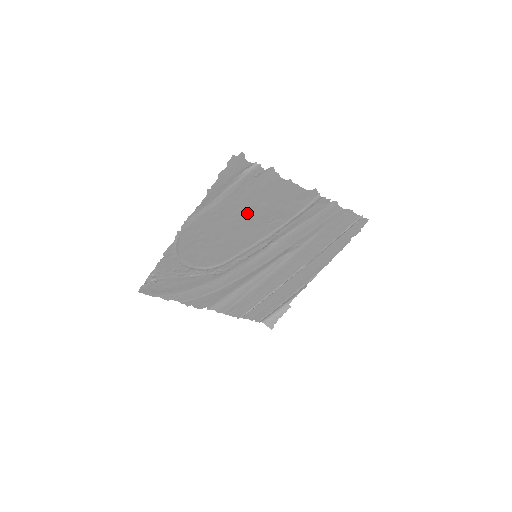
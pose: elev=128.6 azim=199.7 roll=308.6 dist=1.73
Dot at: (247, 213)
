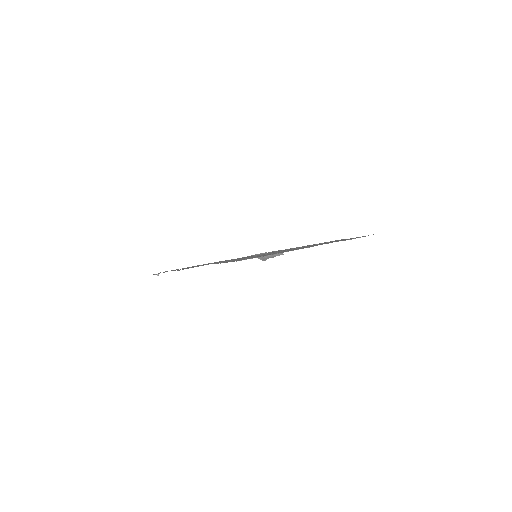
Dot at: occluded
